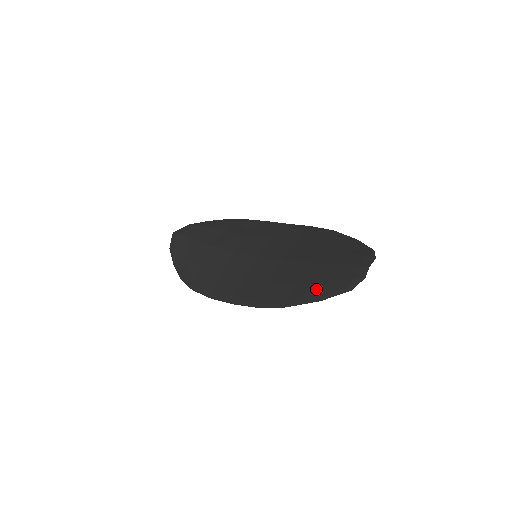
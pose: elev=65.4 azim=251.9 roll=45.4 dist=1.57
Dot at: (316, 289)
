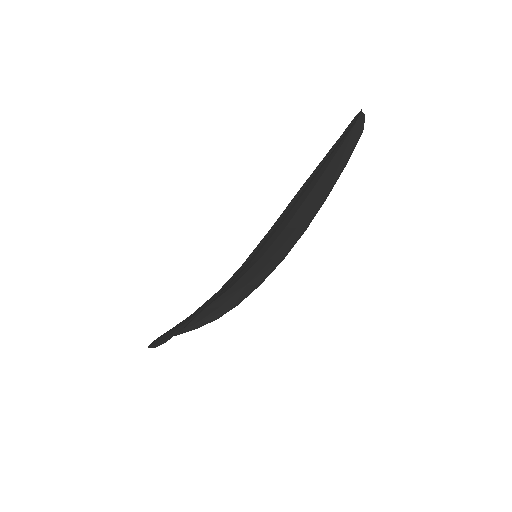
Dot at: occluded
